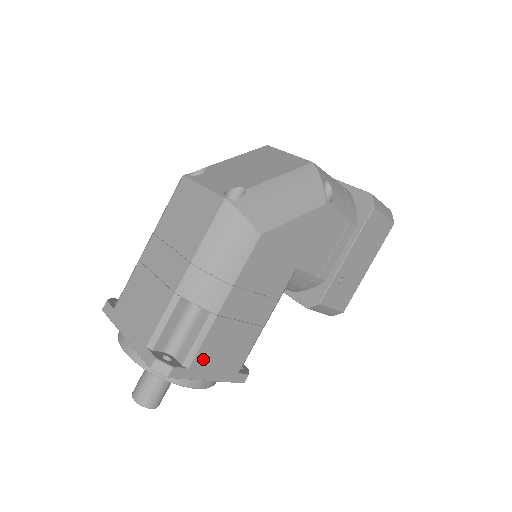
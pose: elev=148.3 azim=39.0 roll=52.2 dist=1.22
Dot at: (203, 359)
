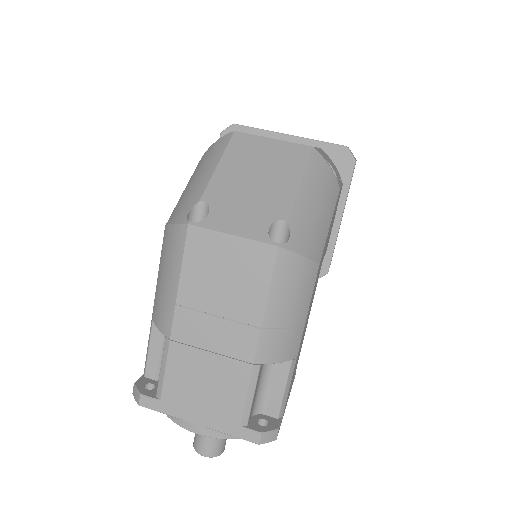
Dot at: (287, 398)
